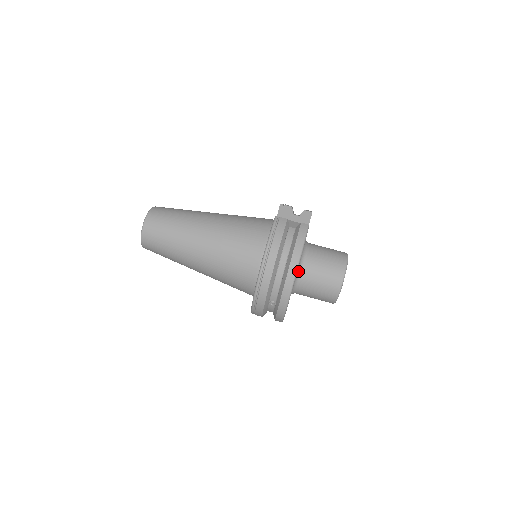
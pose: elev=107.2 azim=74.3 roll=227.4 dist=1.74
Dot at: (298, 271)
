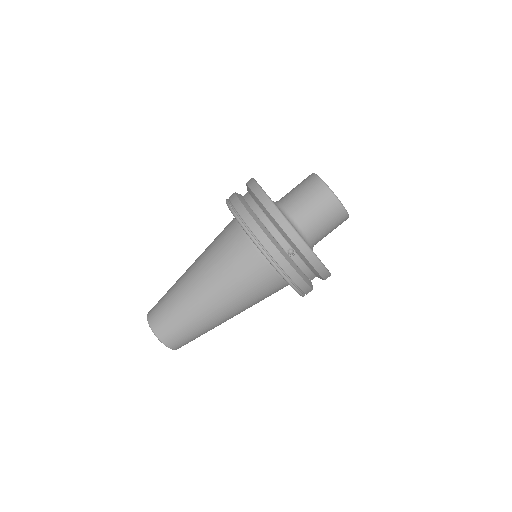
Dot at: (285, 215)
